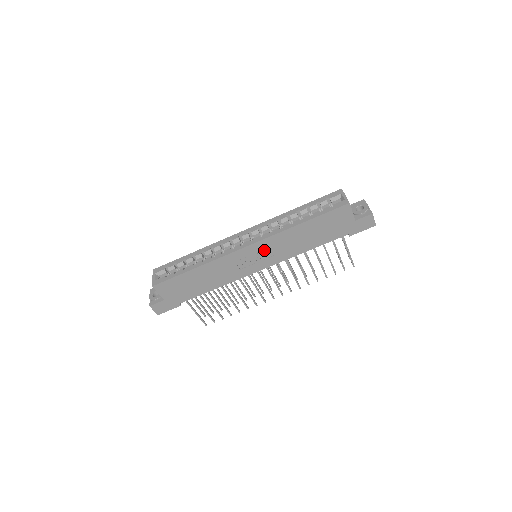
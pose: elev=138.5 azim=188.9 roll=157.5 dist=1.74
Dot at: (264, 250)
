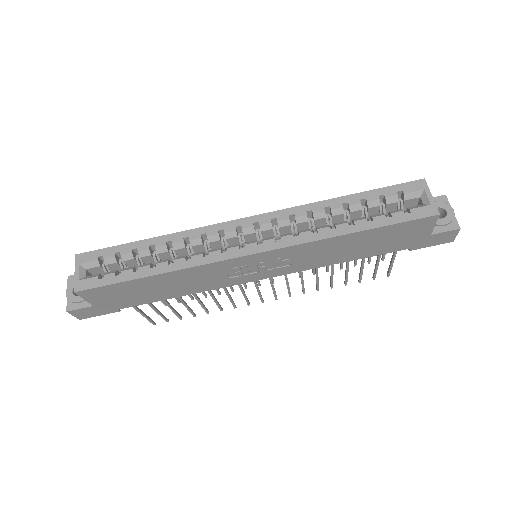
Dot at: (276, 259)
